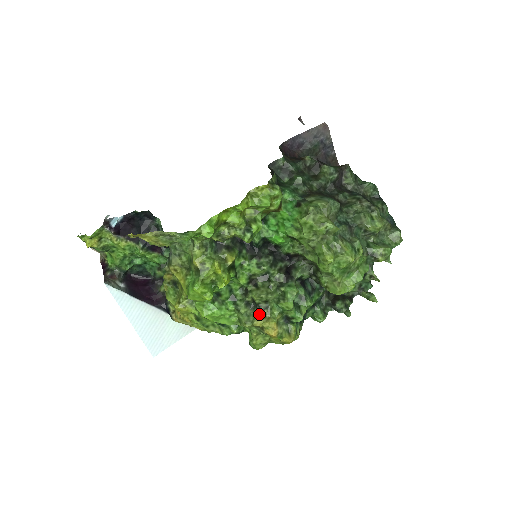
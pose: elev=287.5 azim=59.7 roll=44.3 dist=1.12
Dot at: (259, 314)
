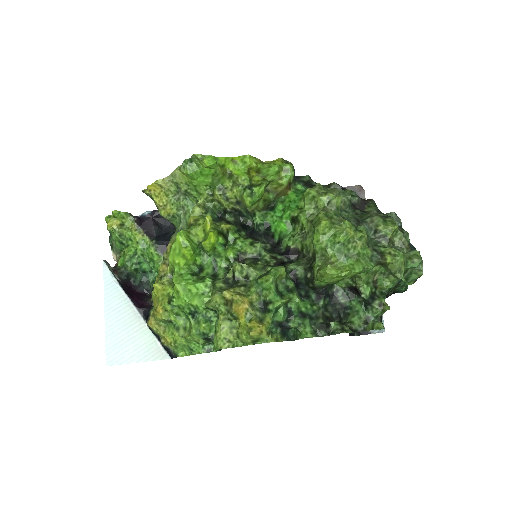
Dot at: (234, 287)
